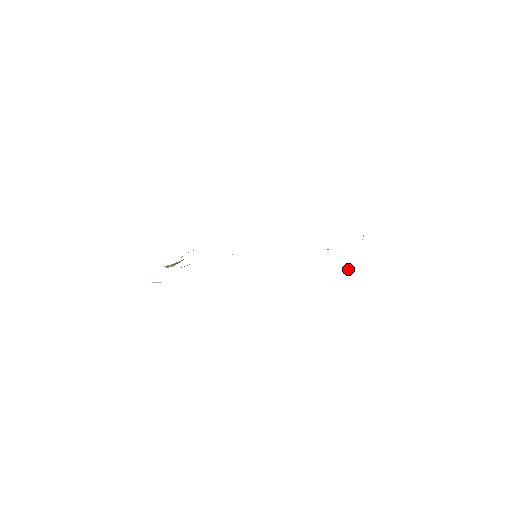
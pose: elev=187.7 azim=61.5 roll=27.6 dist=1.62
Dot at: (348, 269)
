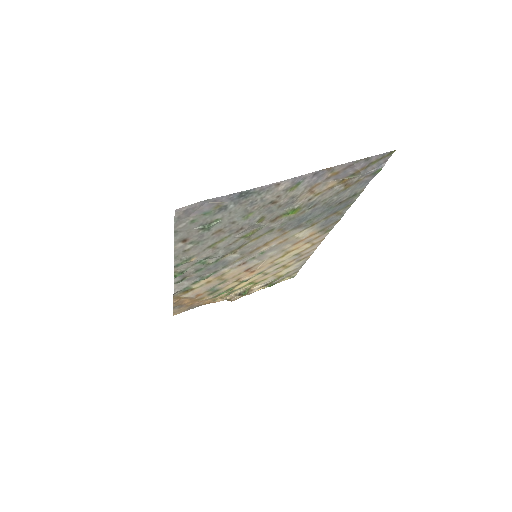
Dot at: (207, 211)
